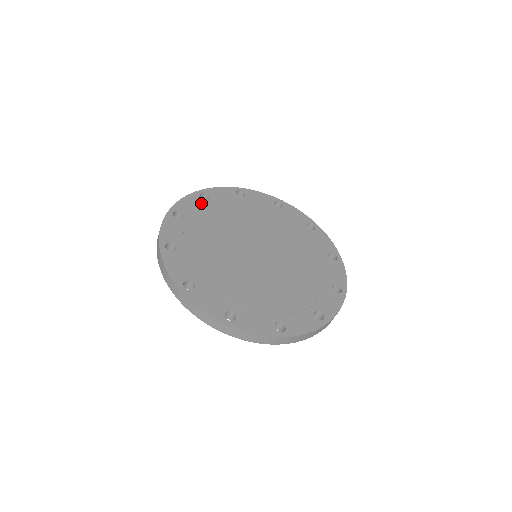
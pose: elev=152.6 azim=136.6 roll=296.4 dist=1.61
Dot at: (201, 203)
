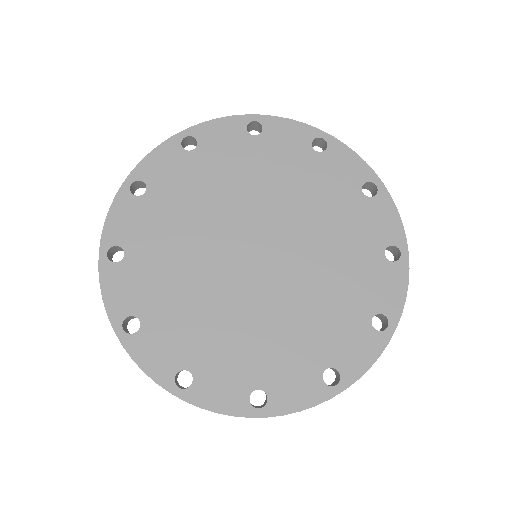
Dot at: (240, 137)
